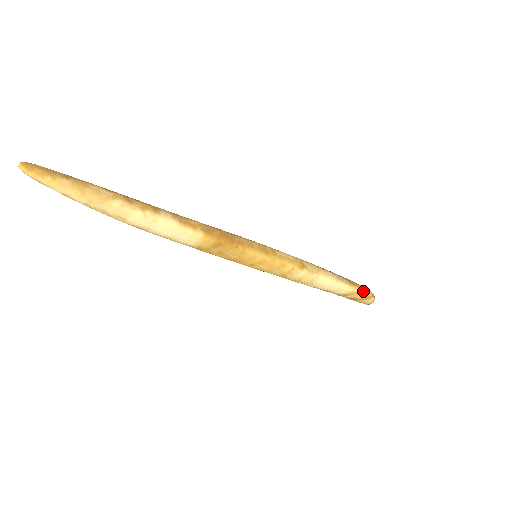
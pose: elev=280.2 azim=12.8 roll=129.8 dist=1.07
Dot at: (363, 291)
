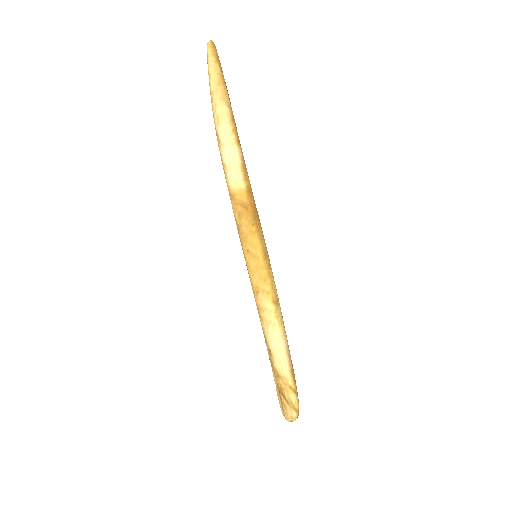
Dot at: (294, 394)
